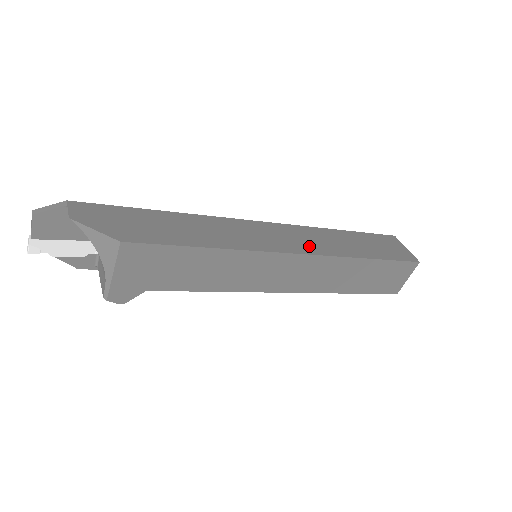
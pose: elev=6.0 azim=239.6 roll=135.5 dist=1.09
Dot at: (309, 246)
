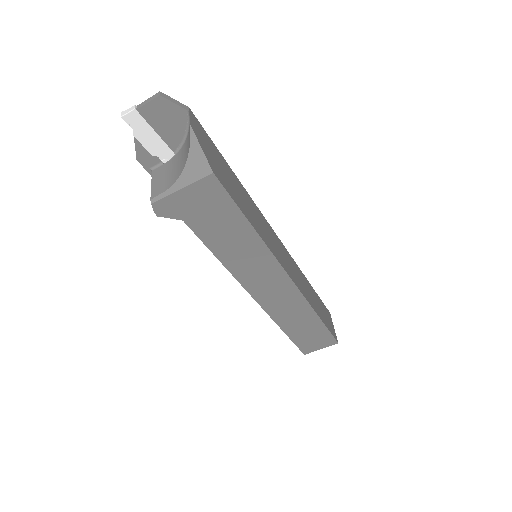
Dot at: (295, 278)
